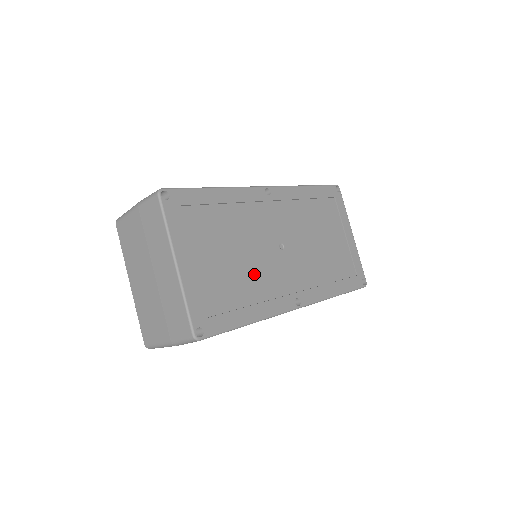
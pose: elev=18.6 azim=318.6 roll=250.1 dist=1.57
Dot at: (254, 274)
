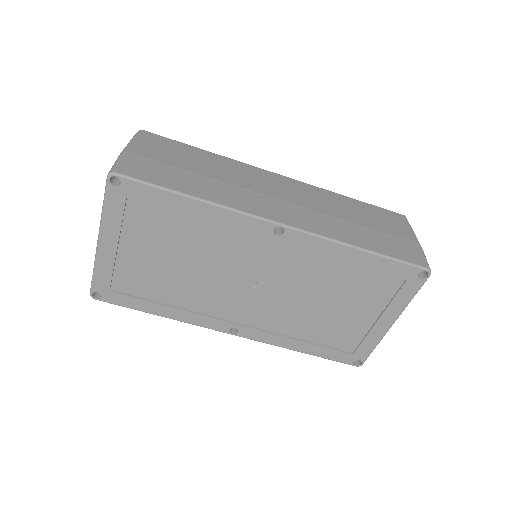
Dot at: (193, 288)
